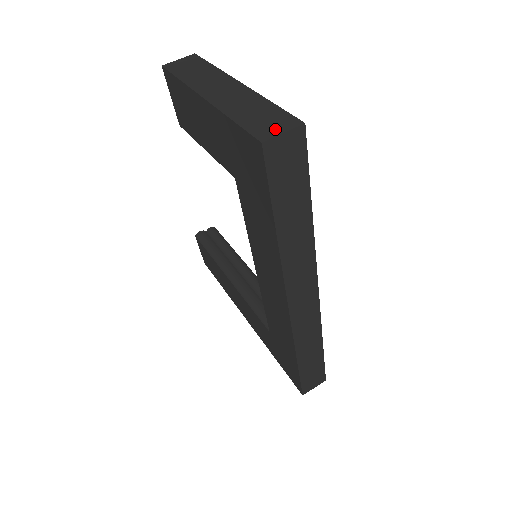
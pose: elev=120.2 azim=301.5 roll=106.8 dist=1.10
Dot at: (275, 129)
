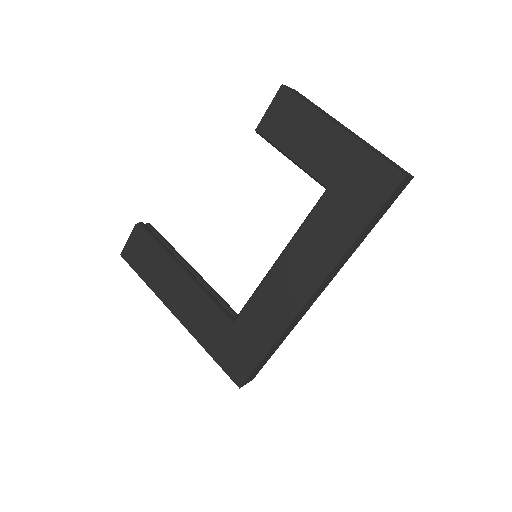
Dot at: (404, 172)
